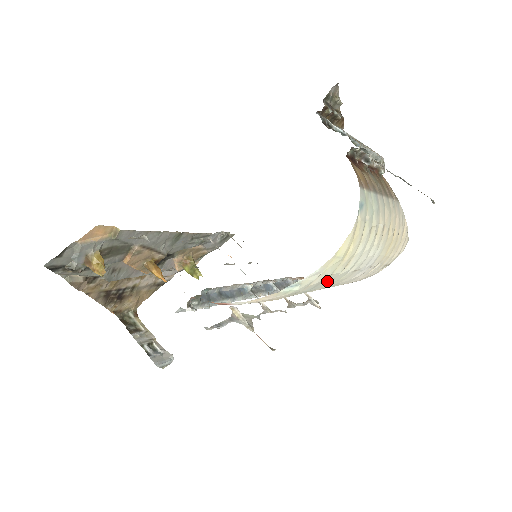
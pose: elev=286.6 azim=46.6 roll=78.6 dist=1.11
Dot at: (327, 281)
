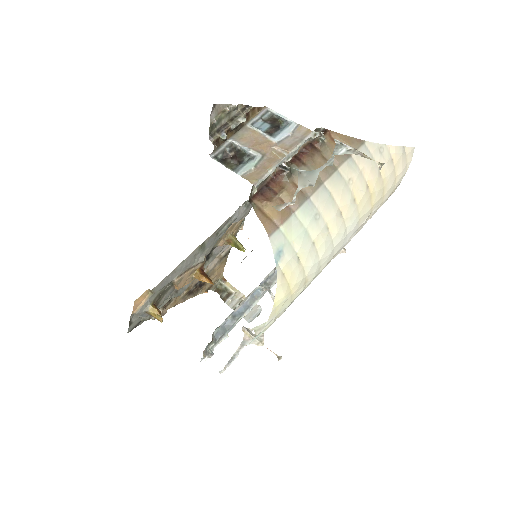
Dot at: (298, 295)
